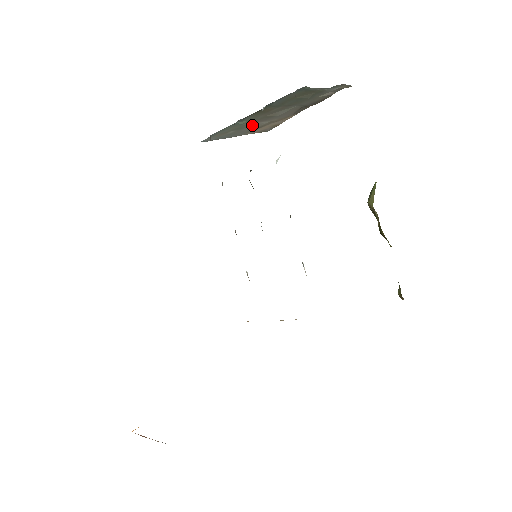
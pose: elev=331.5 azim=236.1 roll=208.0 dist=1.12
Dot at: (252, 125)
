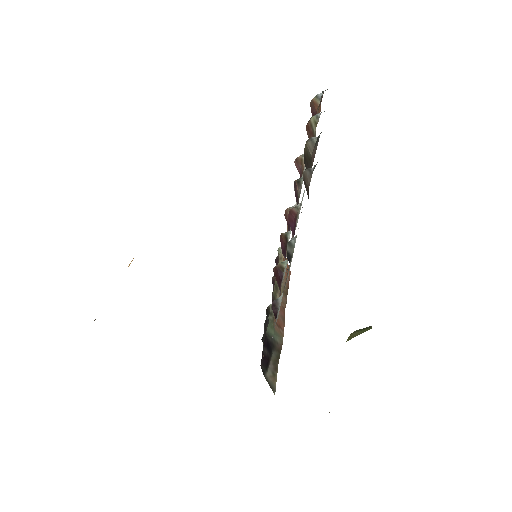
Dot at: occluded
